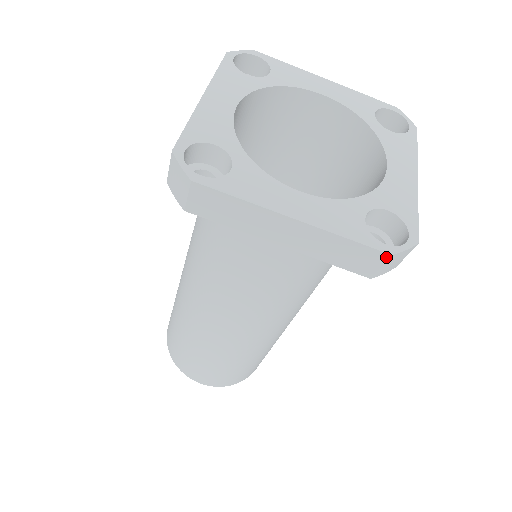
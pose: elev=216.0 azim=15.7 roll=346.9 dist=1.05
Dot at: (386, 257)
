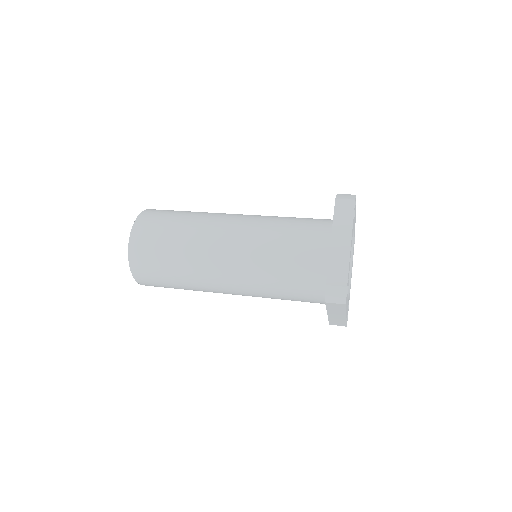
Dot at: (345, 326)
